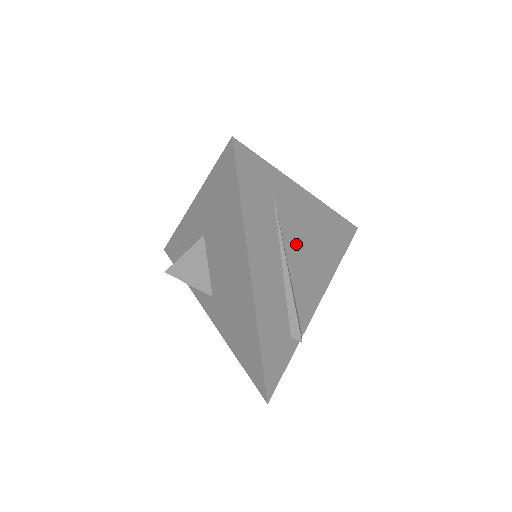
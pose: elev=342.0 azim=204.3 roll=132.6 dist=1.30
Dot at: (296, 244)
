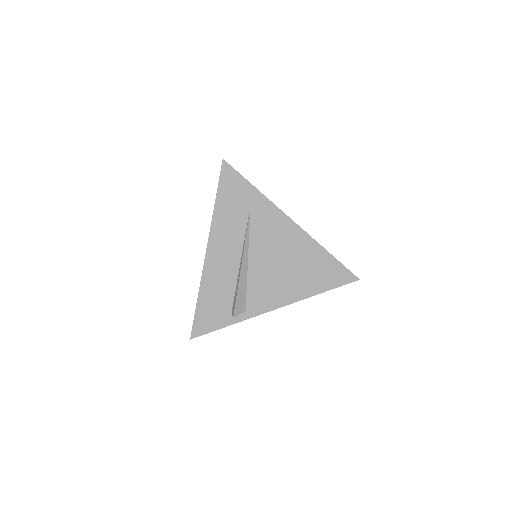
Dot at: (264, 251)
